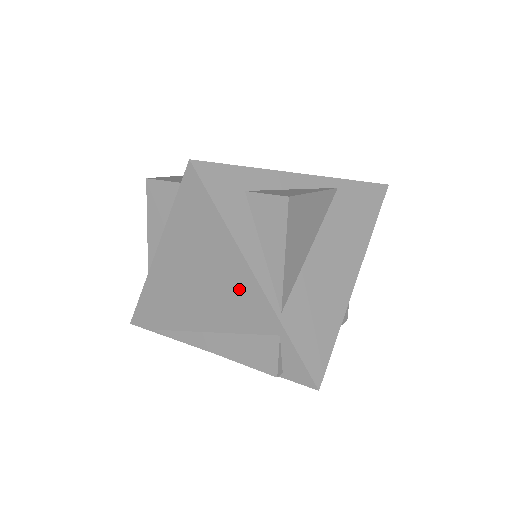
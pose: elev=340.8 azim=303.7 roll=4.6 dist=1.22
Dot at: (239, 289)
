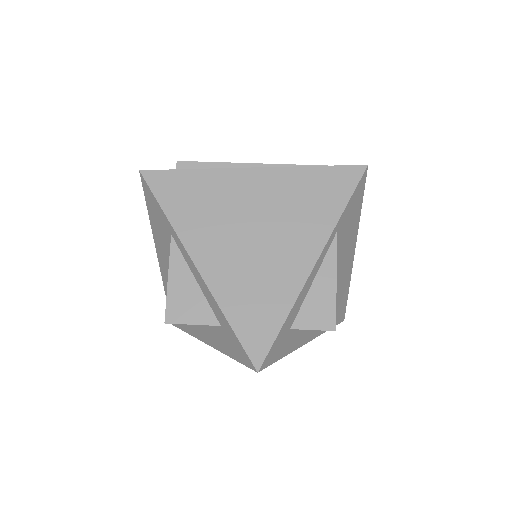
Dot at: occluded
